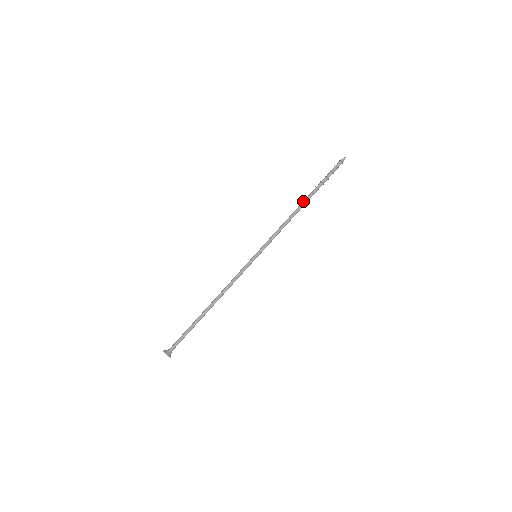
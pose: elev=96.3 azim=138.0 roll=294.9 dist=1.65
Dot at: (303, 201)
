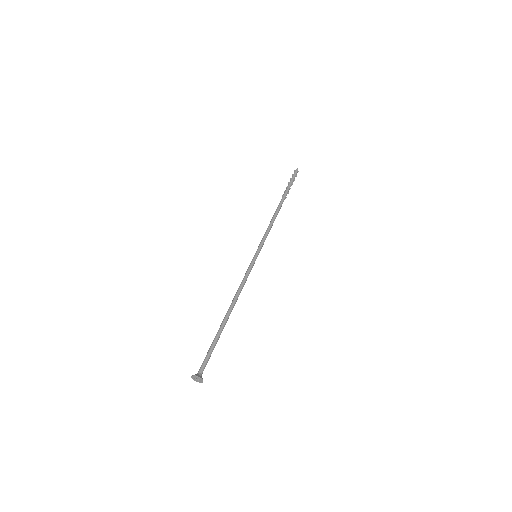
Dot at: (279, 204)
